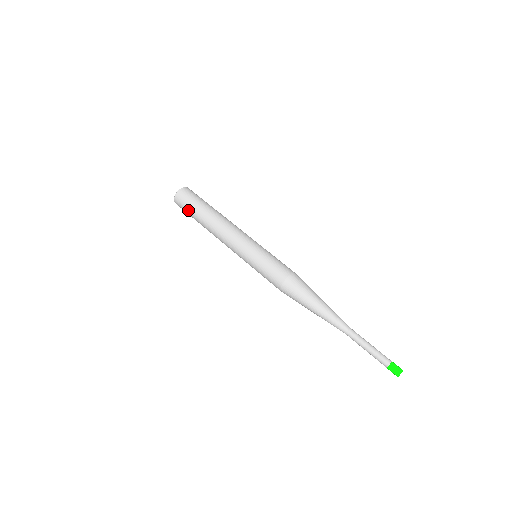
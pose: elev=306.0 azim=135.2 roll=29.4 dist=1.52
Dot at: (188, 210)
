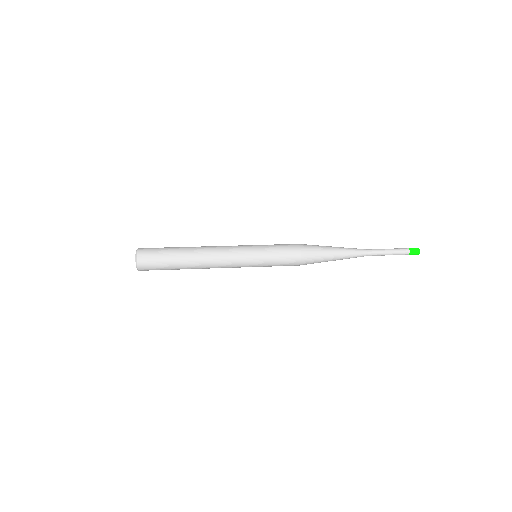
Dot at: (163, 267)
